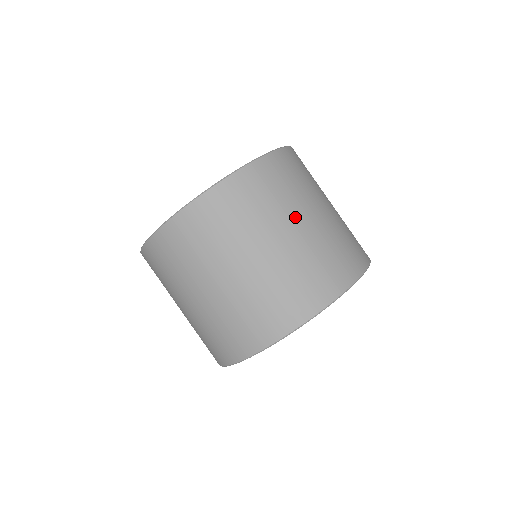
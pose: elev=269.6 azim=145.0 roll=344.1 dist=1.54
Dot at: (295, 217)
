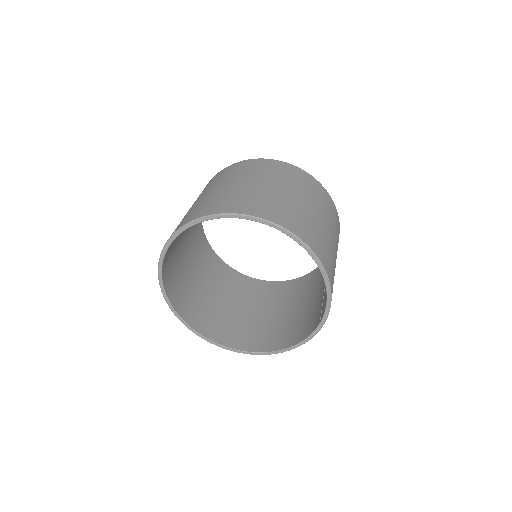
Dot at: (303, 197)
